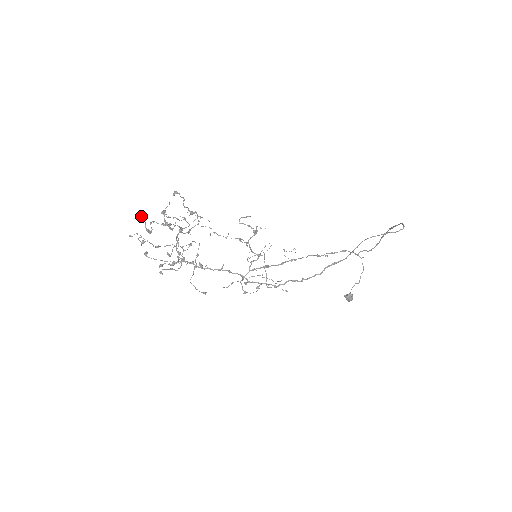
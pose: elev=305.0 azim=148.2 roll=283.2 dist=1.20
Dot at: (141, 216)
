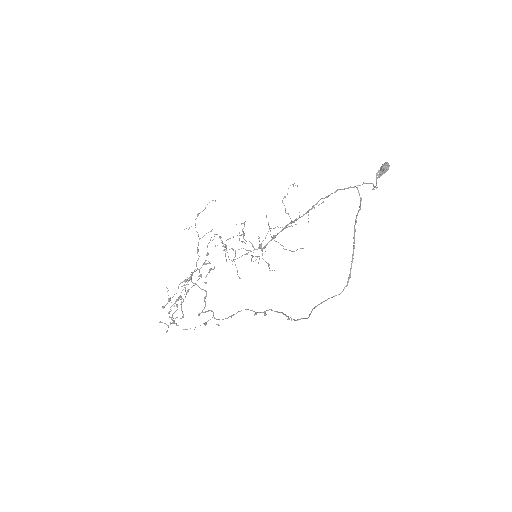
Dot at: occluded
